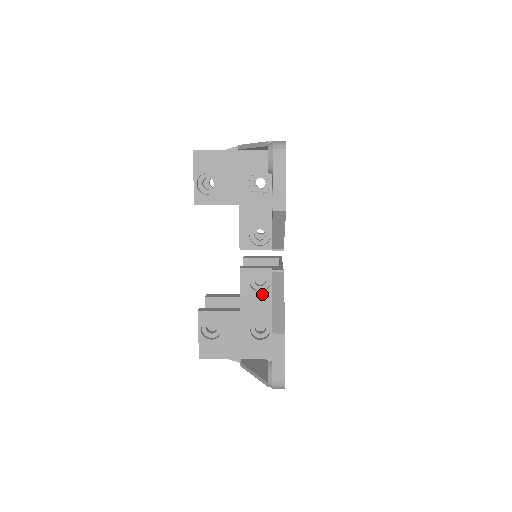
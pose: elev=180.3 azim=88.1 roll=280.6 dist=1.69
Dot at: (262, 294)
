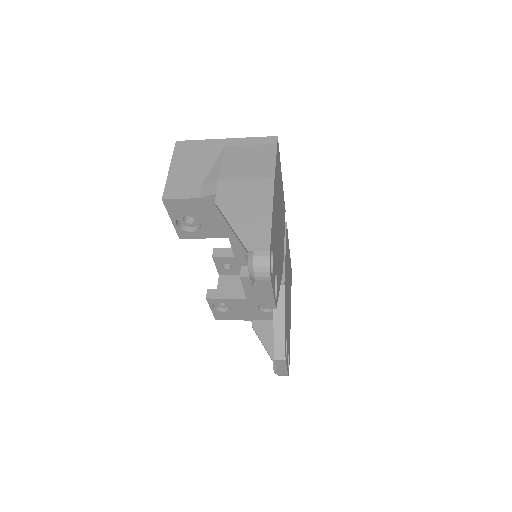
Dot at: occluded
